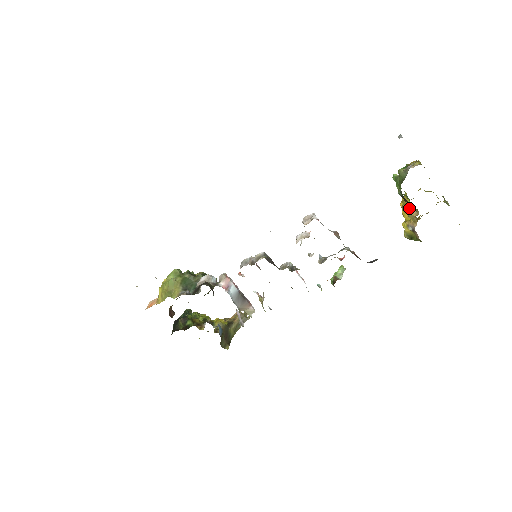
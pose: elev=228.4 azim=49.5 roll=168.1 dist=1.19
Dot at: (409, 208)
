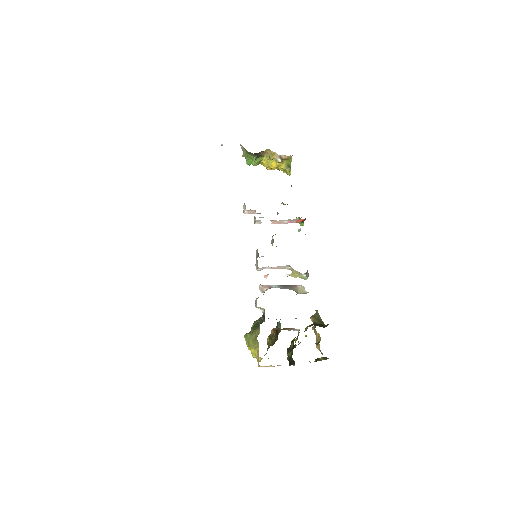
Dot at: (269, 161)
